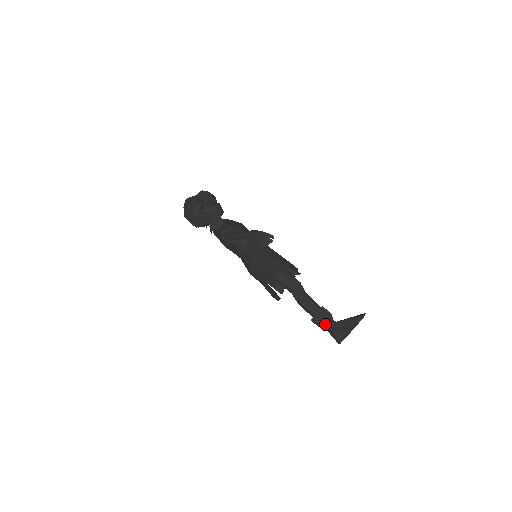
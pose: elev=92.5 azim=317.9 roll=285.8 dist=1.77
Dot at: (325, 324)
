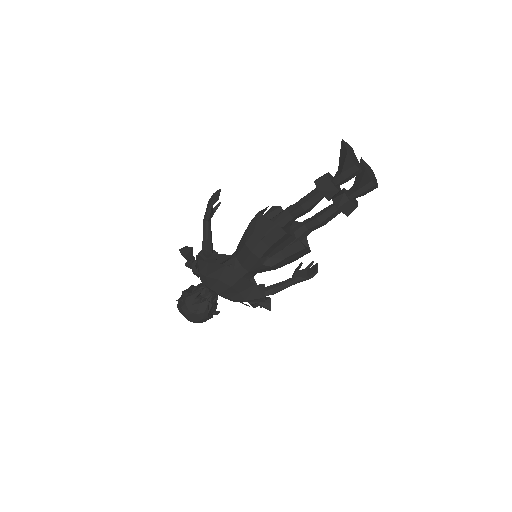
Dot at: (334, 182)
